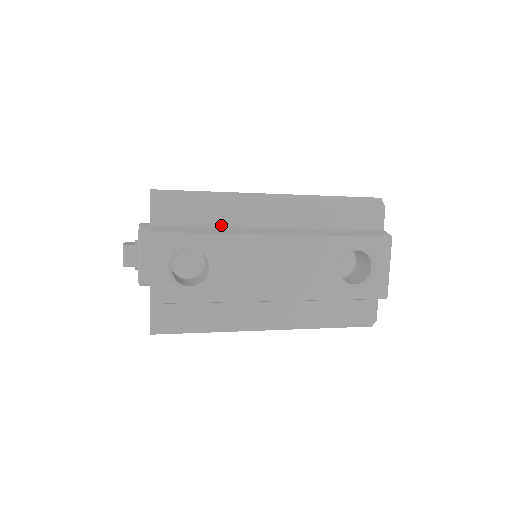
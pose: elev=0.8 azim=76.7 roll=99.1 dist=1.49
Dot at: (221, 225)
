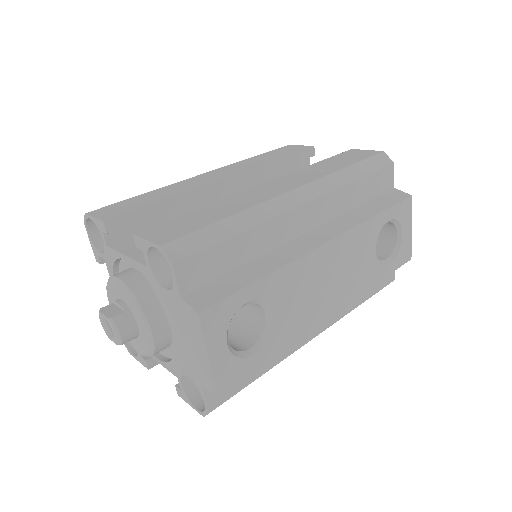
Dot at: (257, 255)
